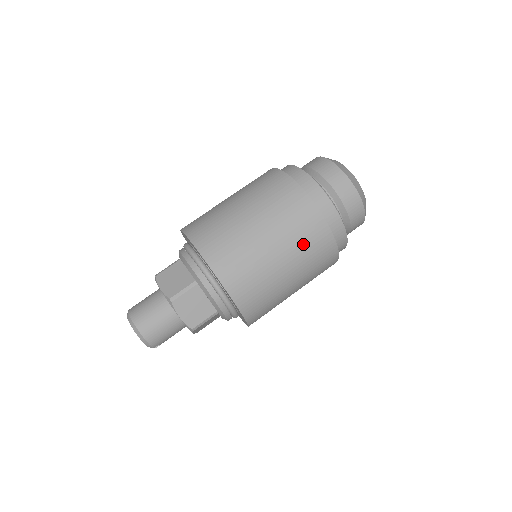
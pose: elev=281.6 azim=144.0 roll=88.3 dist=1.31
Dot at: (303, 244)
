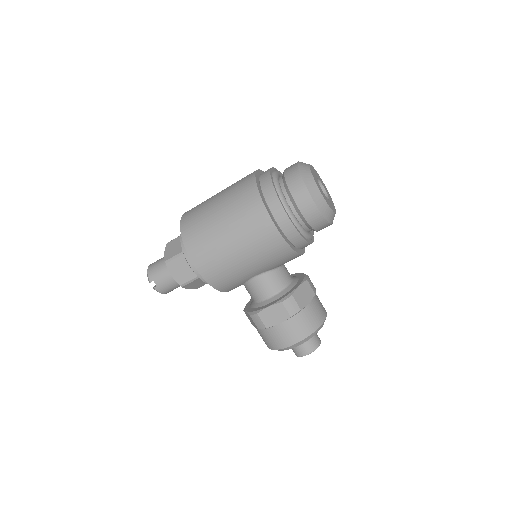
Dot at: (235, 192)
